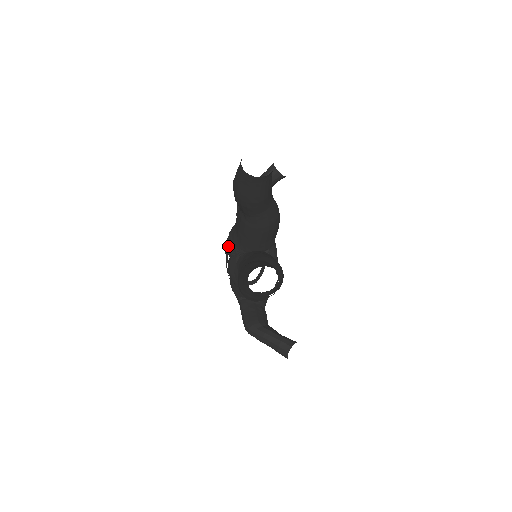
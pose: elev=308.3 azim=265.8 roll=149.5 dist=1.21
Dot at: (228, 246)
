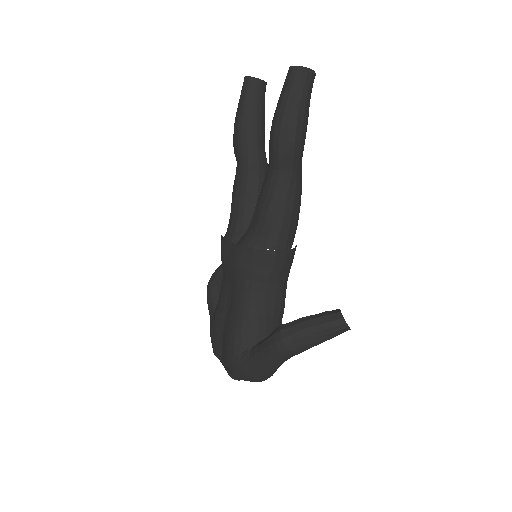
Dot at: (227, 242)
